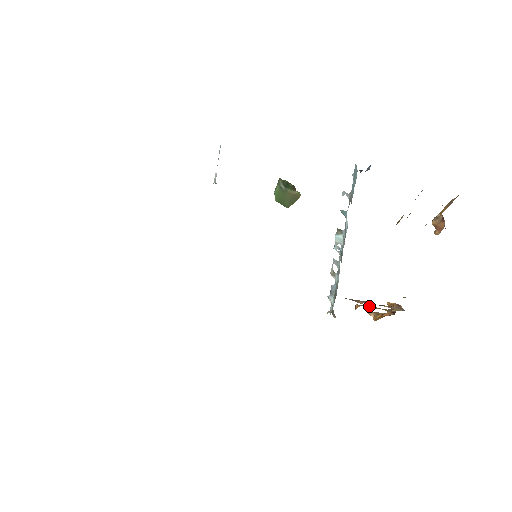
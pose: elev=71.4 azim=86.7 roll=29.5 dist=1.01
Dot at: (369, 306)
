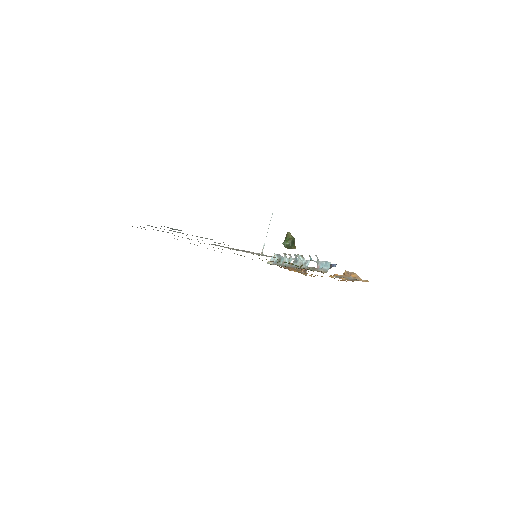
Dot at: occluded
